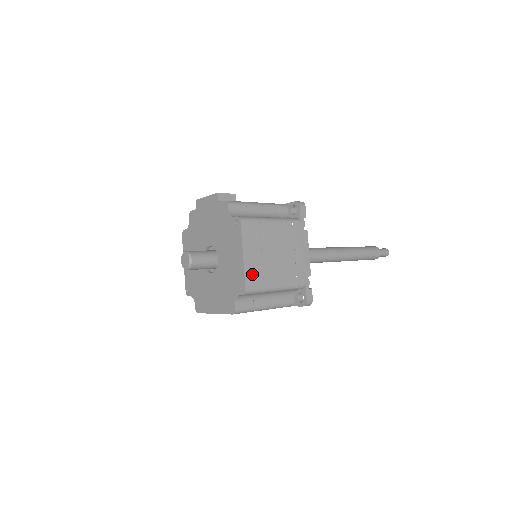
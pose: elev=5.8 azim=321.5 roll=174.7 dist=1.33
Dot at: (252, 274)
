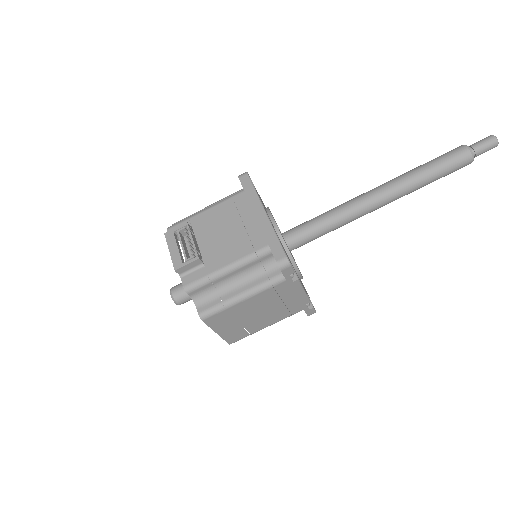
Dot at: (233, 336)
